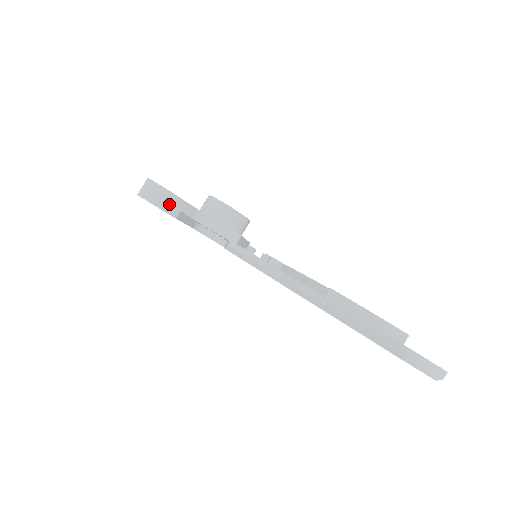
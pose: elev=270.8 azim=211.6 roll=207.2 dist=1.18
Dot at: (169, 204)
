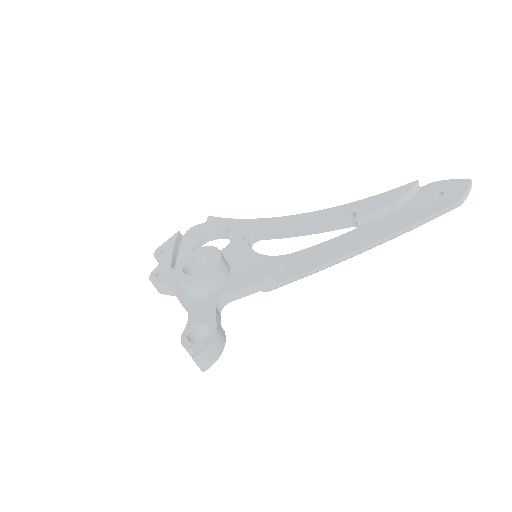
Dot at: (221, 340)
